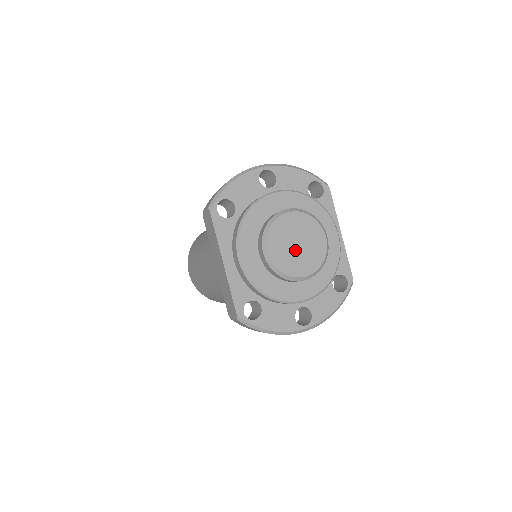
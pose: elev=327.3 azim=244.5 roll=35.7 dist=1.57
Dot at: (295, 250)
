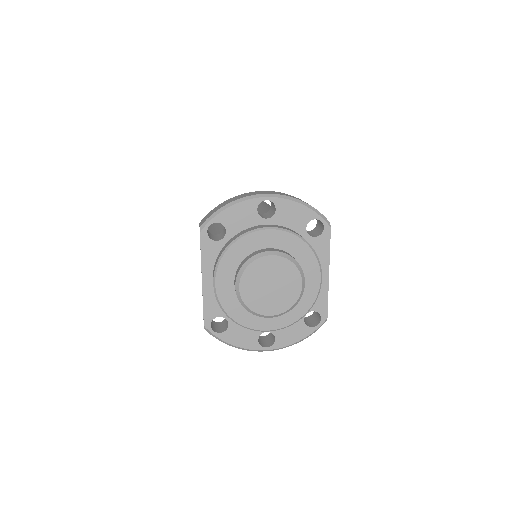
Dot at: (267, 291)
